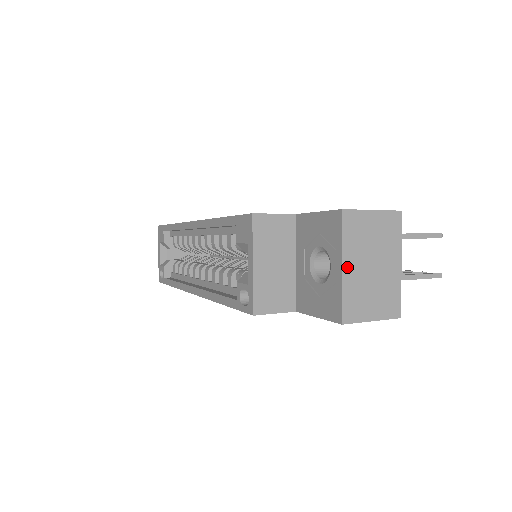
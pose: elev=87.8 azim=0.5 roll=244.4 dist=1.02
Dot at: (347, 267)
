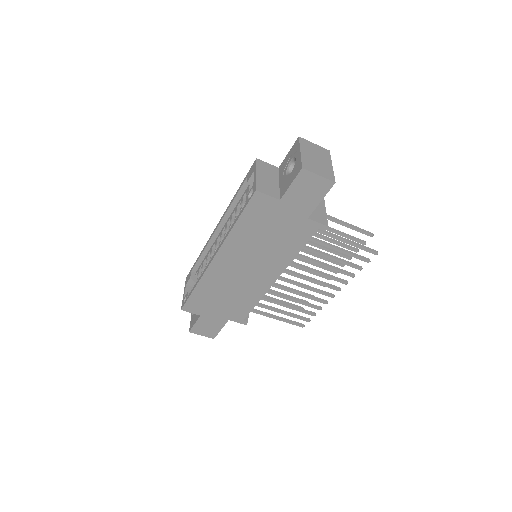
Dot at: (303, 153)
